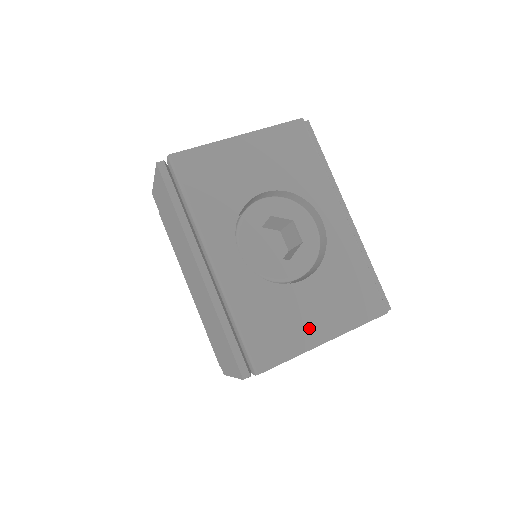
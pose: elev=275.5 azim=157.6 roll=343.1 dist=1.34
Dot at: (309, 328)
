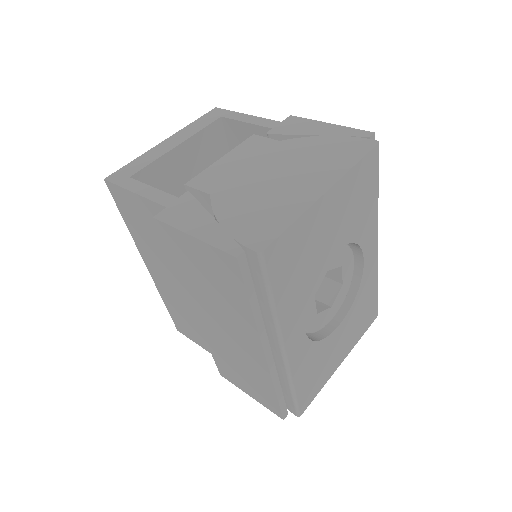
Dot at: (335, 360)
